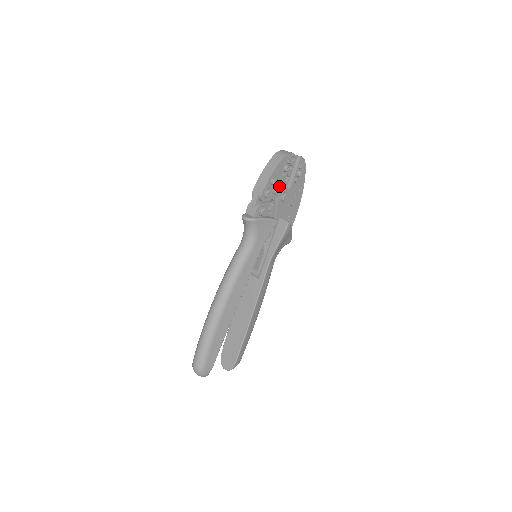
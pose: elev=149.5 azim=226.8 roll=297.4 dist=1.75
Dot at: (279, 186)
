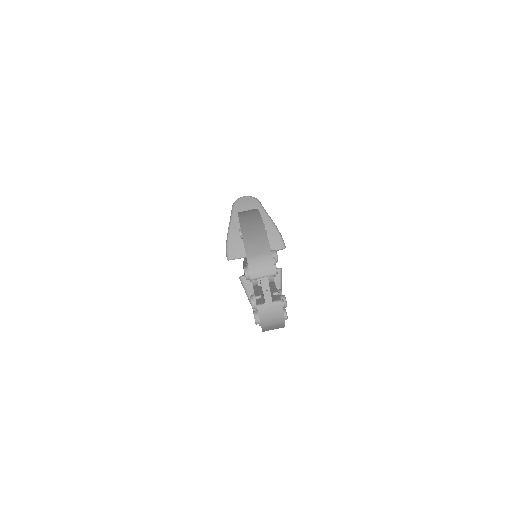
Dot at: occluded
